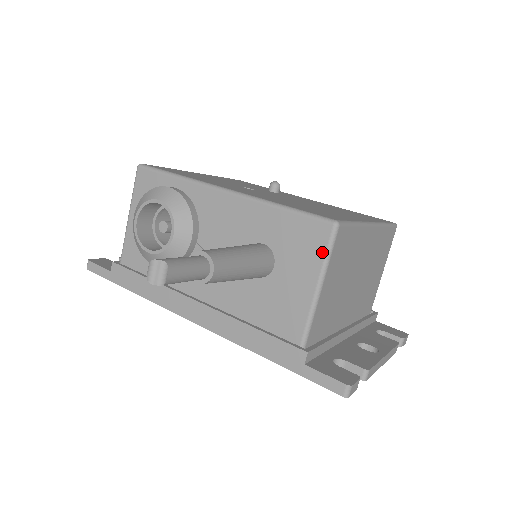
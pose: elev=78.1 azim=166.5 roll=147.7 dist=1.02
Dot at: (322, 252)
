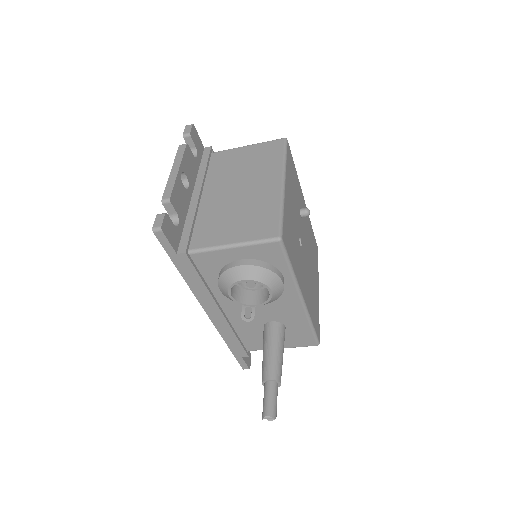
Dot at: (301, 346)
